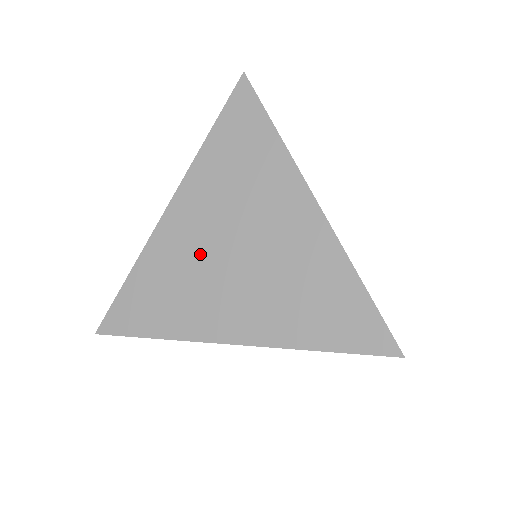
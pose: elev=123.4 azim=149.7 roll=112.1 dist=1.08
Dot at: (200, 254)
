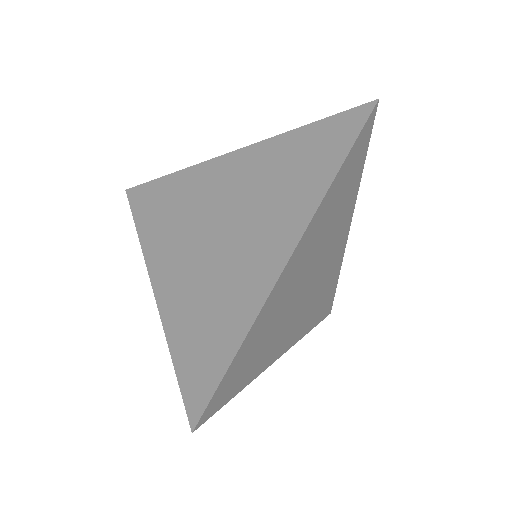
Dot at: (205, 205)
